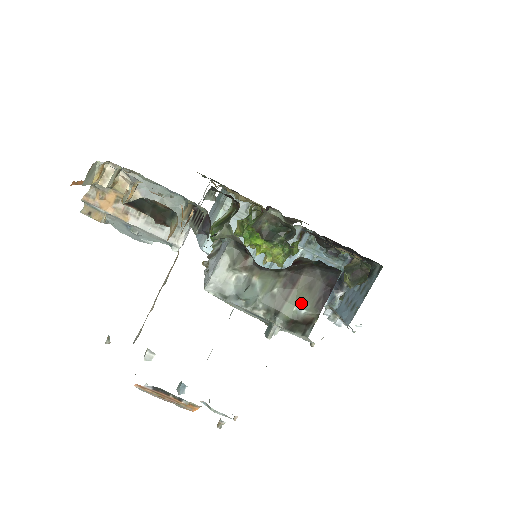
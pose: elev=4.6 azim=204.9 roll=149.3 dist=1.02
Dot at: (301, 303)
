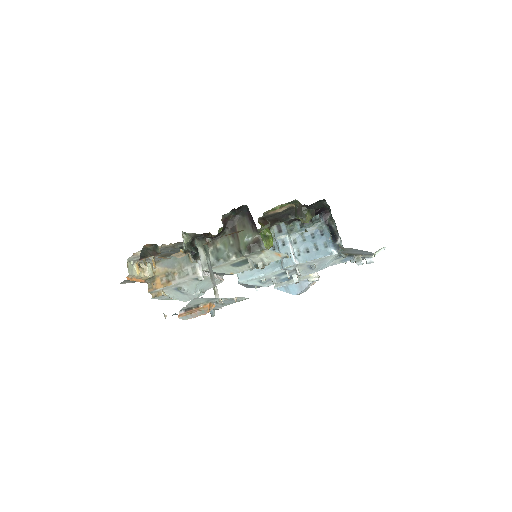
Dot at: (246, 236)
